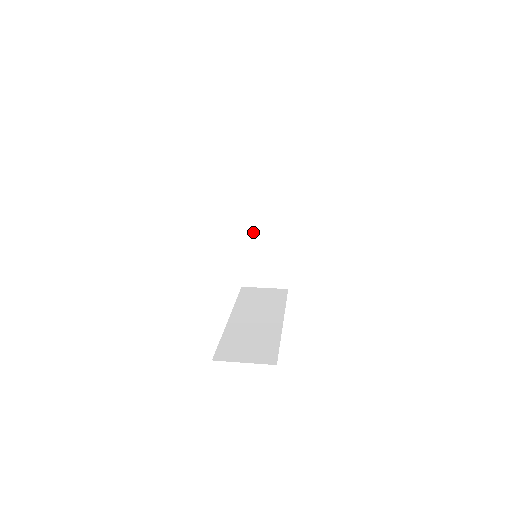
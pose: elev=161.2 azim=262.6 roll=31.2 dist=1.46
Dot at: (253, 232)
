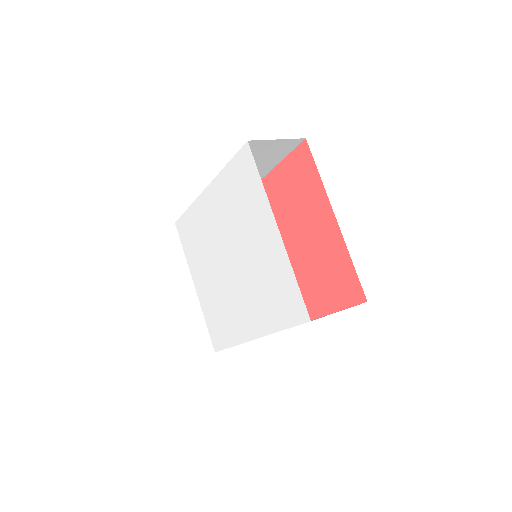
Dot at: occluded
